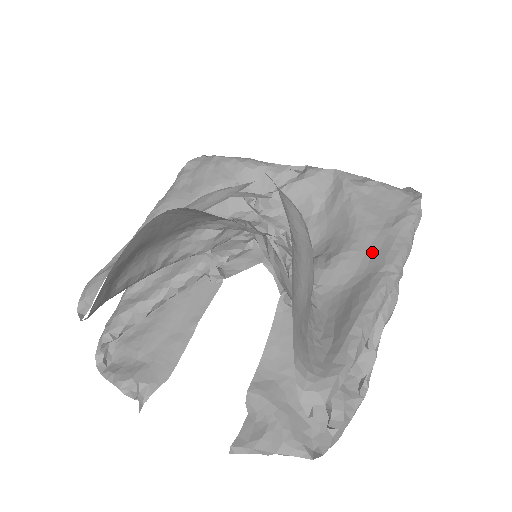
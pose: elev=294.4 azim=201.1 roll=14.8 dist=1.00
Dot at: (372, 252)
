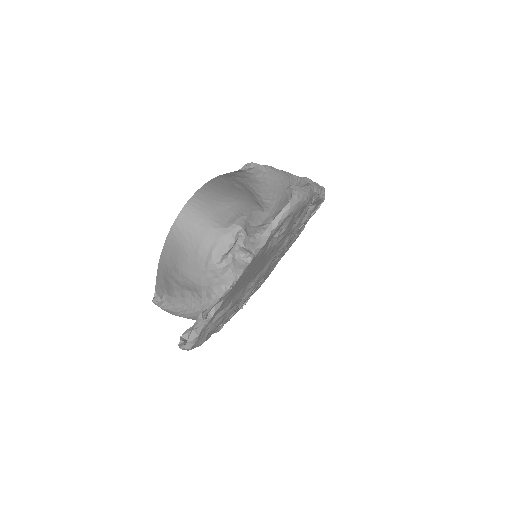
Dot at: occluded
